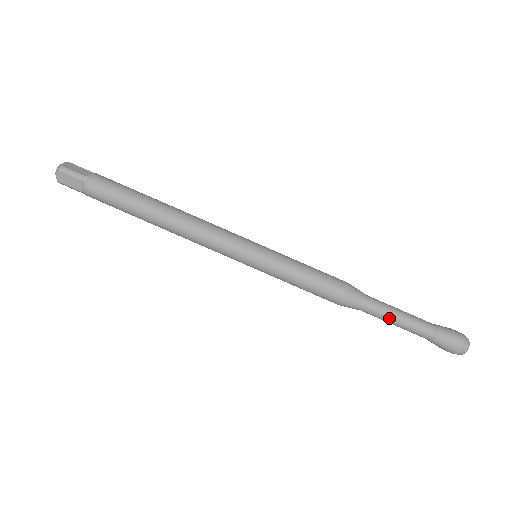
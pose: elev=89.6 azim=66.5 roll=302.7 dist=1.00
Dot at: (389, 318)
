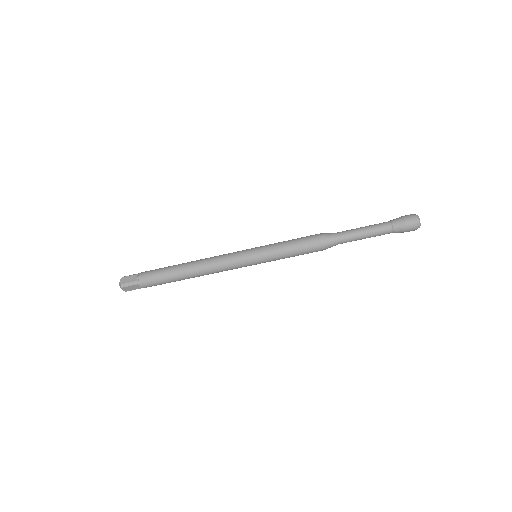
Dot at: (358, 239)
